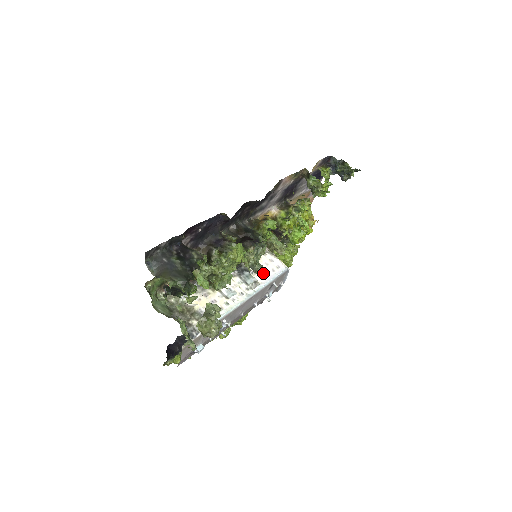
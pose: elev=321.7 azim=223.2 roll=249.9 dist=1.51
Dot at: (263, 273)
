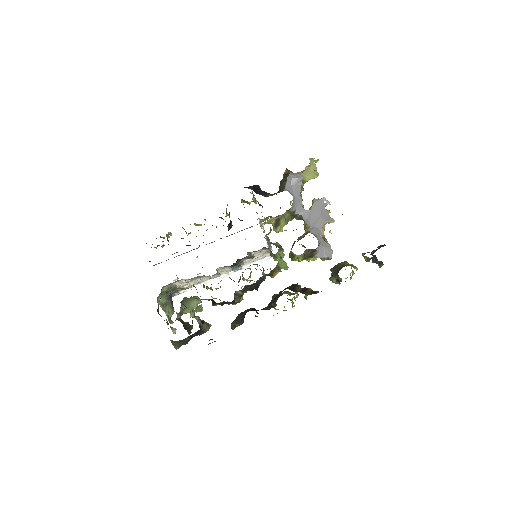
Dot at: (251, 262)
